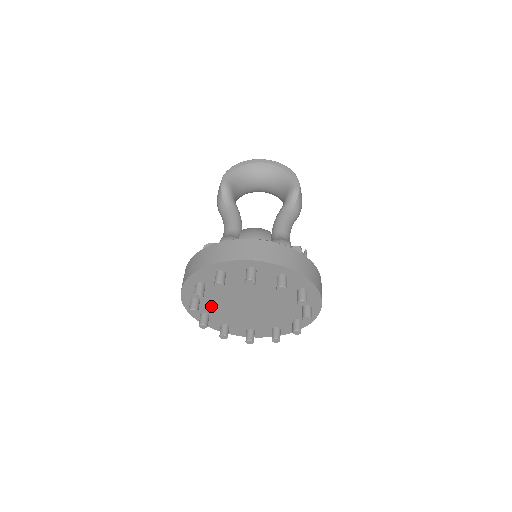
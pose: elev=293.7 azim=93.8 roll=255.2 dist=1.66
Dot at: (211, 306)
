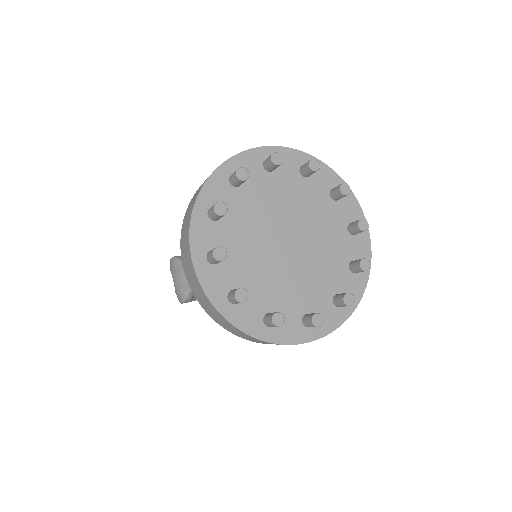
Dot at: (238, 268)
